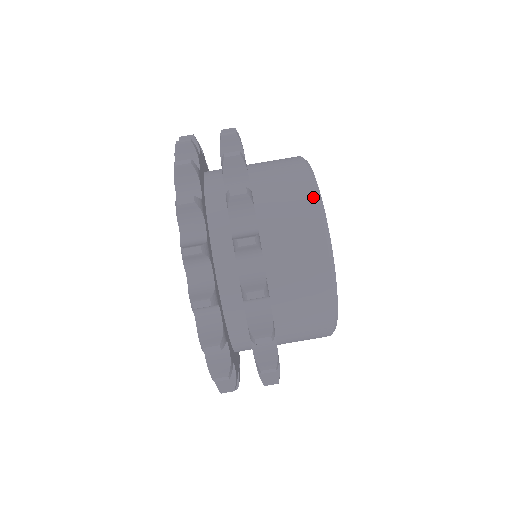
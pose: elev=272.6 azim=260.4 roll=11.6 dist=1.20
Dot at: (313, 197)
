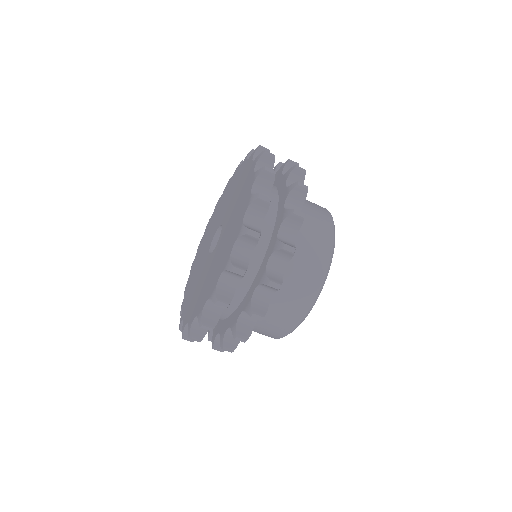
Dot at: (326, 266)
